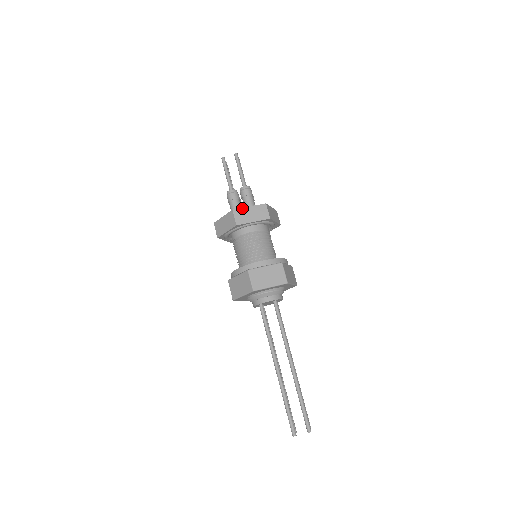
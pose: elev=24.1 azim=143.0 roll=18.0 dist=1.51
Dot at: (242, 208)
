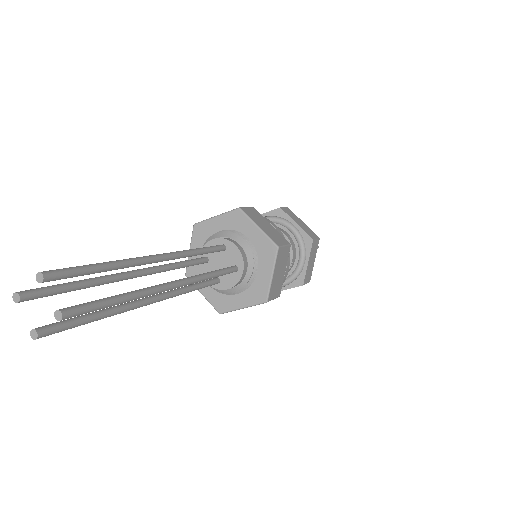
Dot at: occluded
